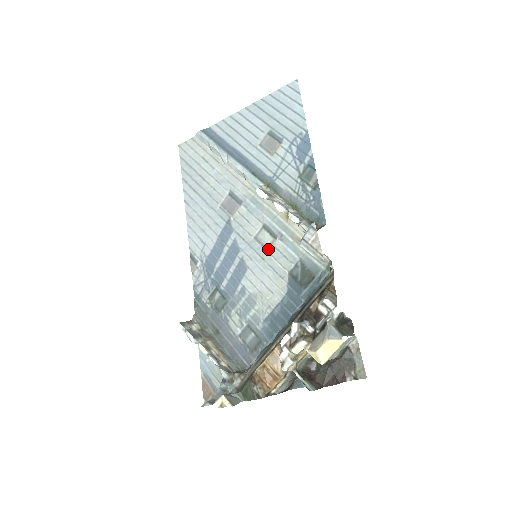
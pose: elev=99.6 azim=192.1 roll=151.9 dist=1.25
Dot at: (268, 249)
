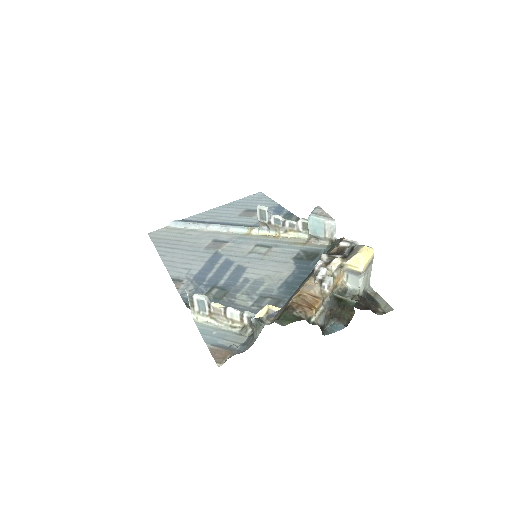
Dot at: (265, 254)
